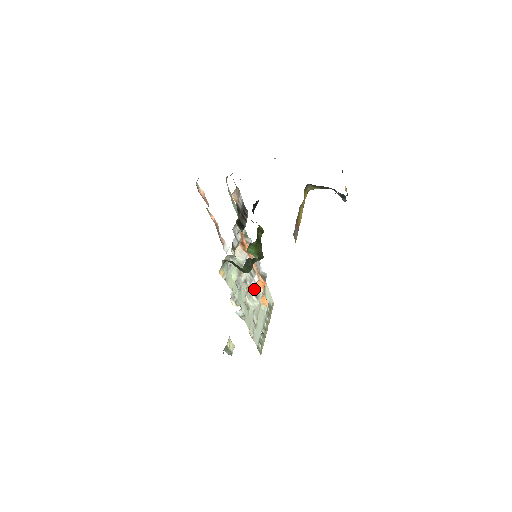
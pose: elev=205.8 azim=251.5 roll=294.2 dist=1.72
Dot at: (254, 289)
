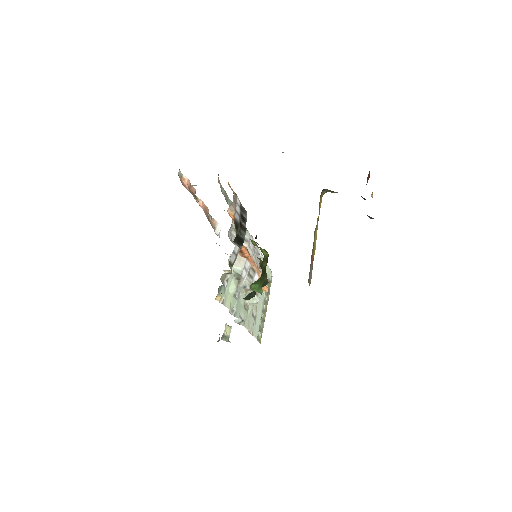
Dot at: occluded
